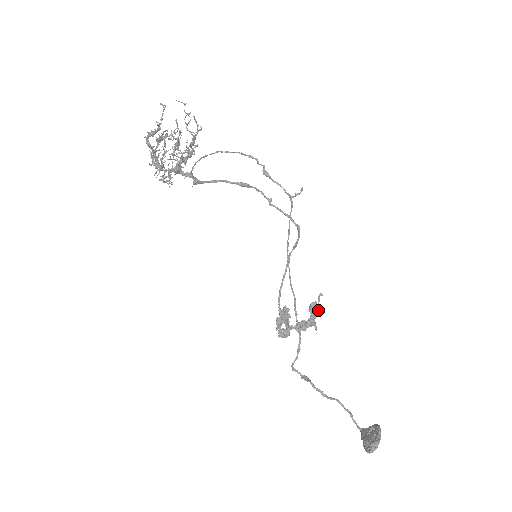
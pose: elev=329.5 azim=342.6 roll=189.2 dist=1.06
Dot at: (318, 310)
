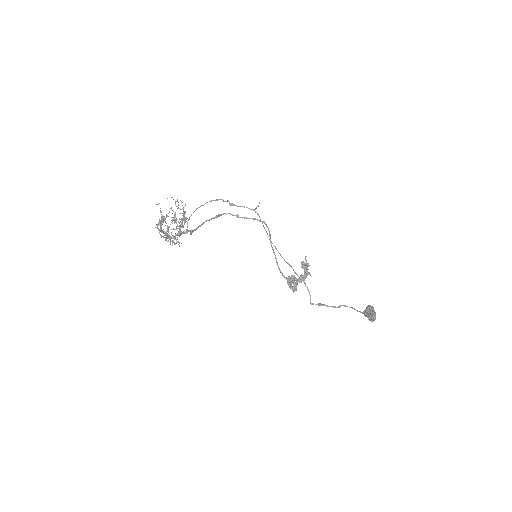
Dot at: (308, 266)
